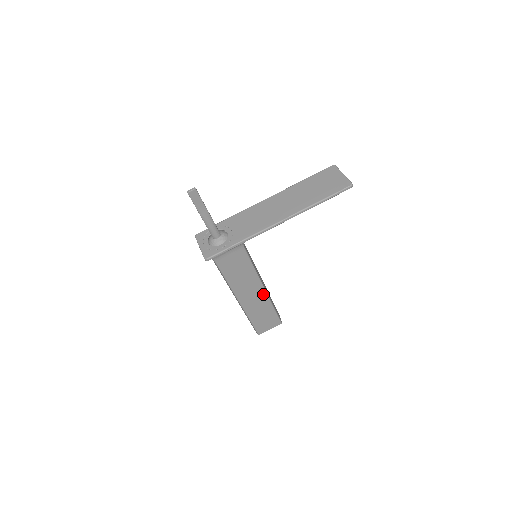
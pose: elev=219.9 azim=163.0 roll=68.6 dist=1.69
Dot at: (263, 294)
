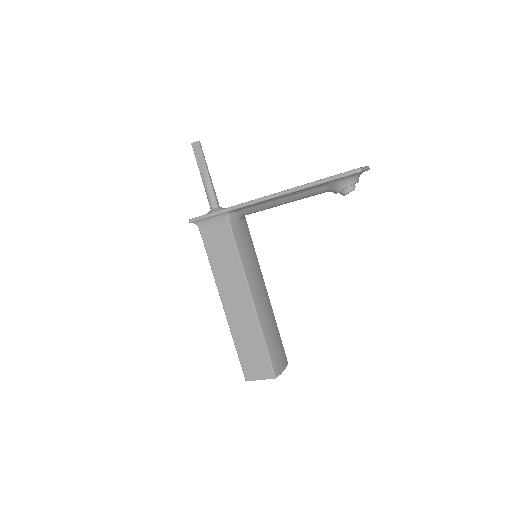
Dot at: (251, 308)
